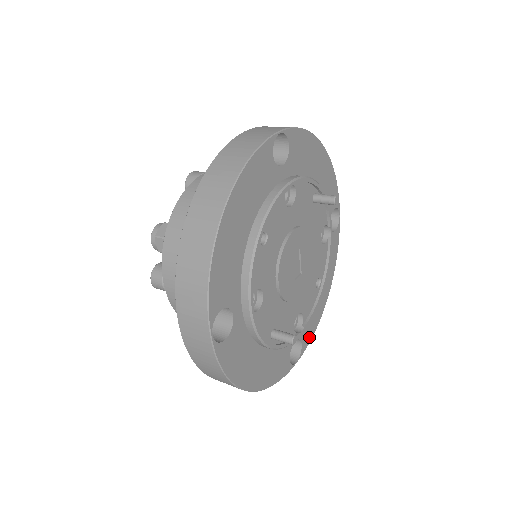
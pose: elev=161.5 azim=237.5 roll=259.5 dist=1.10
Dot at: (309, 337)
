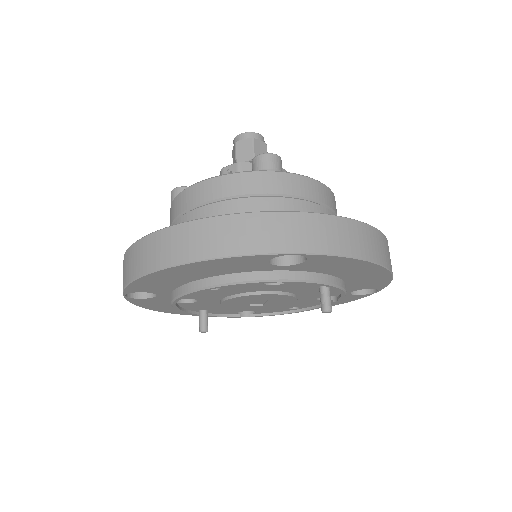
Dot at: occluded
